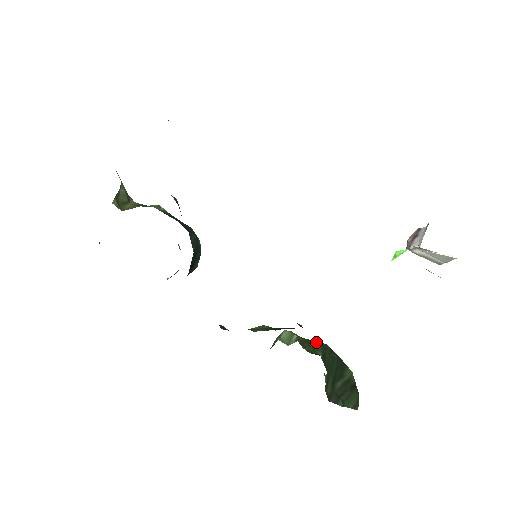
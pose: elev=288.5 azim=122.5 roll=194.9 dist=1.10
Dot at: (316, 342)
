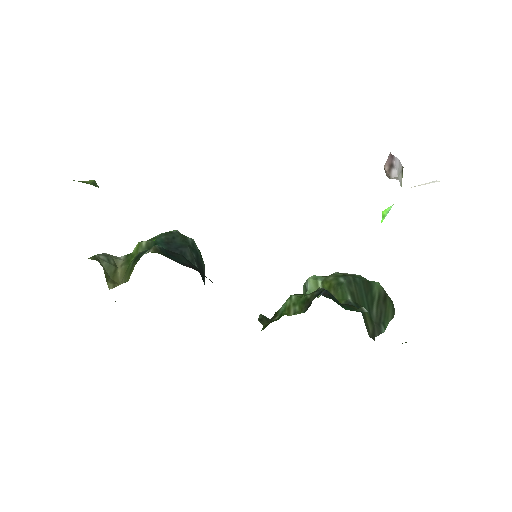
Dot at: (339, 281)
